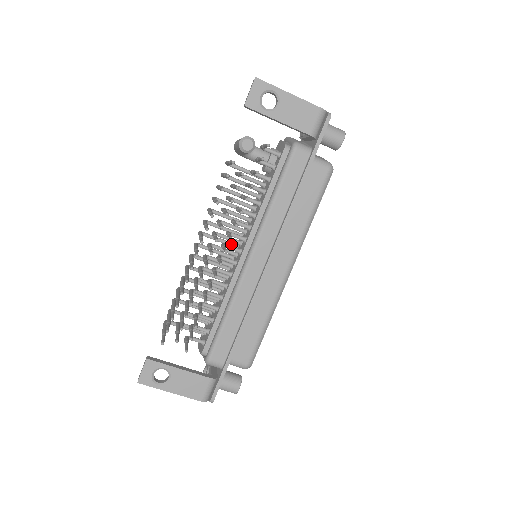
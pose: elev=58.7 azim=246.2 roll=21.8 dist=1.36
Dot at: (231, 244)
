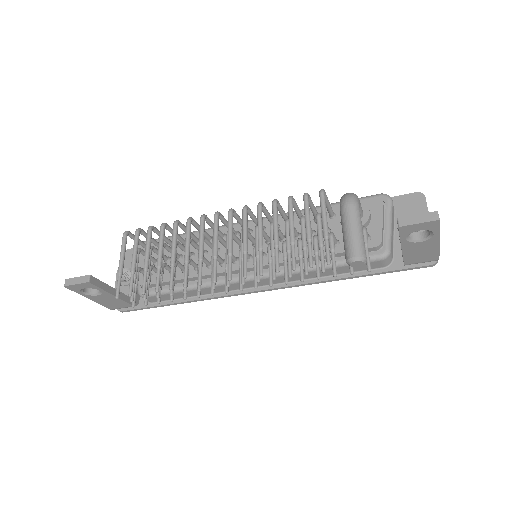
Dot at: occluded
